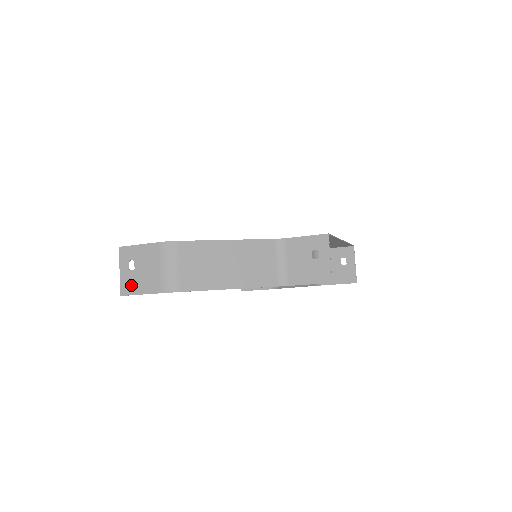
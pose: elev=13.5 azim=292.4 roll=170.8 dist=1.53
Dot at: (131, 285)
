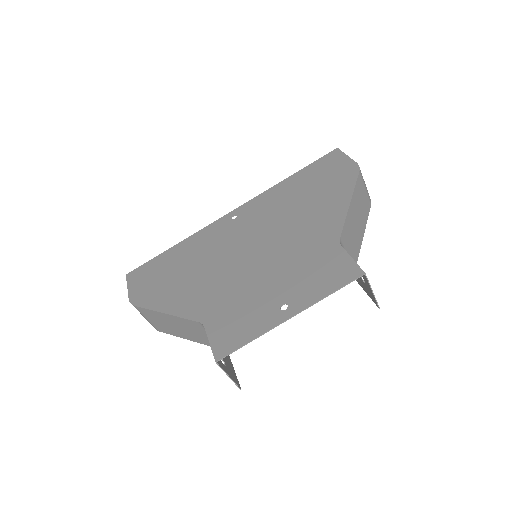
Dot at: occluded
